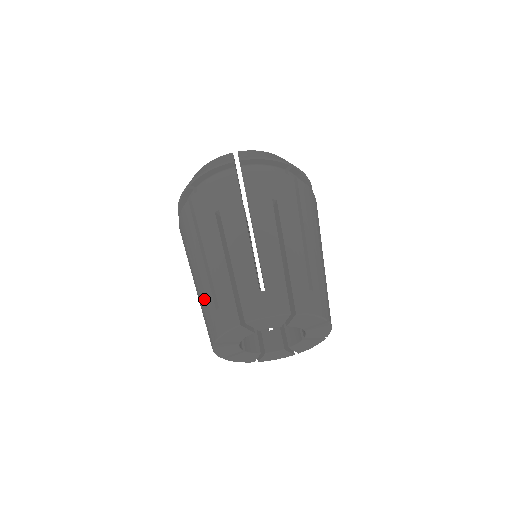
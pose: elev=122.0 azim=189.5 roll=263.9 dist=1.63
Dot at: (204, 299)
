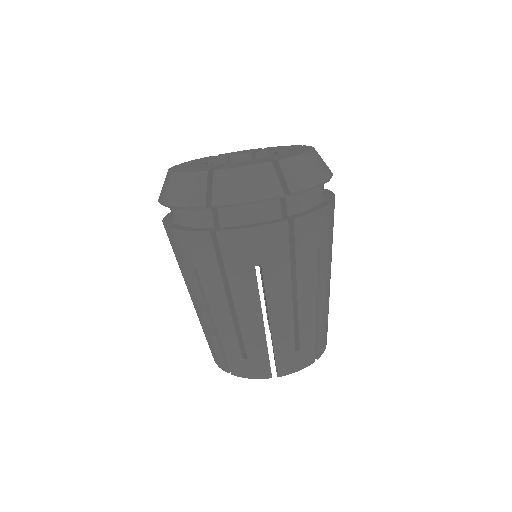
Dot at: occluded
